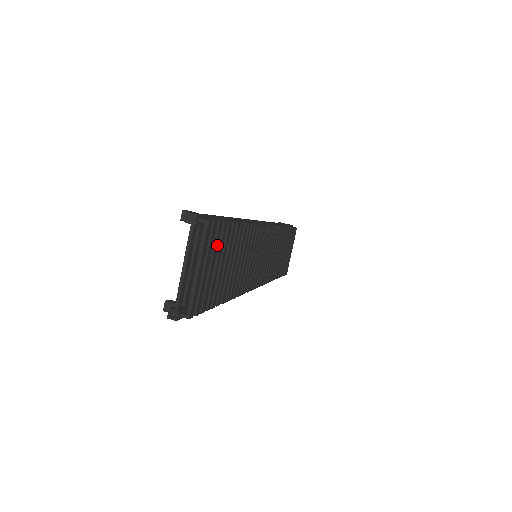
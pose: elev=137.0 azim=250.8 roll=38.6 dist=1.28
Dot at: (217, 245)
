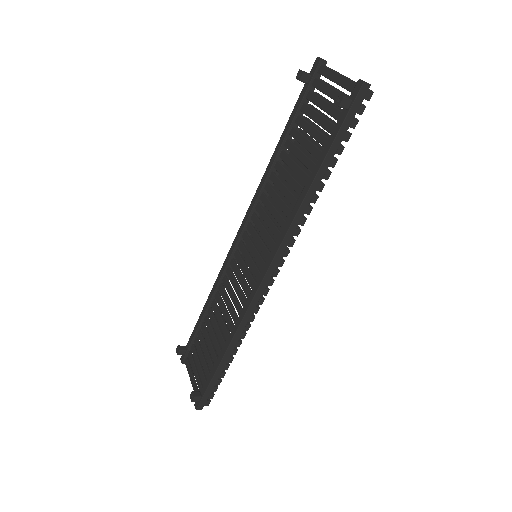
Dot at: occluded
